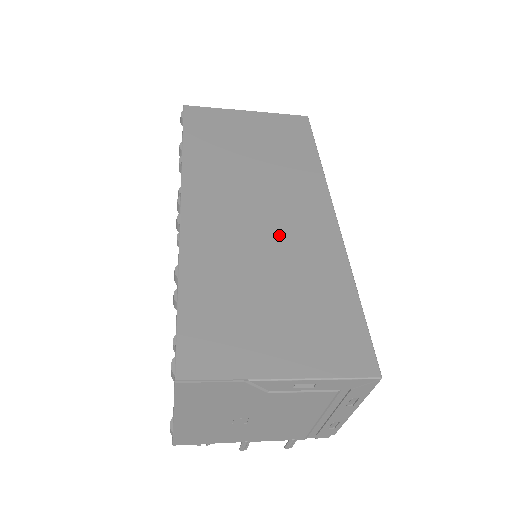
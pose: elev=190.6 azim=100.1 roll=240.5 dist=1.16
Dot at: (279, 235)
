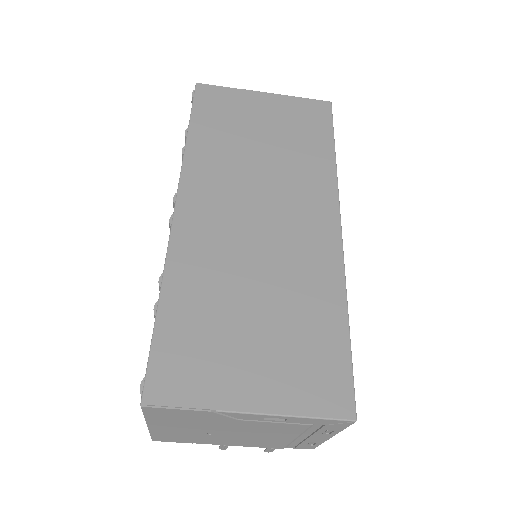
Dot at: (275, 247)
